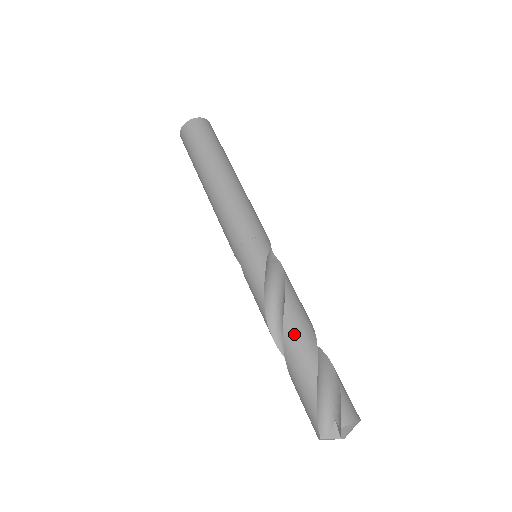
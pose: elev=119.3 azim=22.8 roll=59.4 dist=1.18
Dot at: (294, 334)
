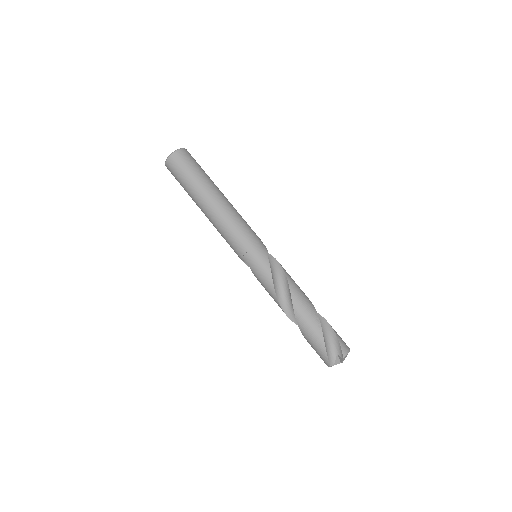
Dot at: (301, 308)
